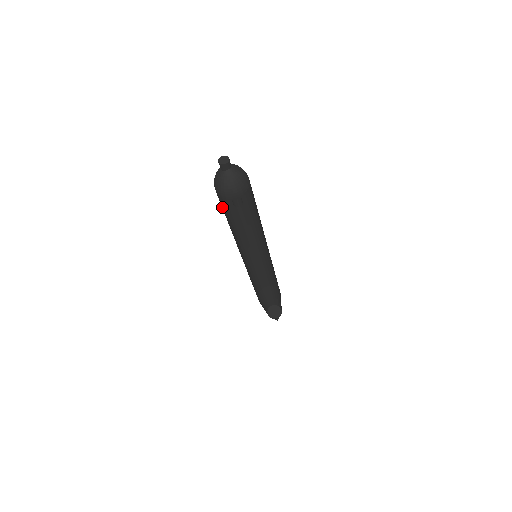
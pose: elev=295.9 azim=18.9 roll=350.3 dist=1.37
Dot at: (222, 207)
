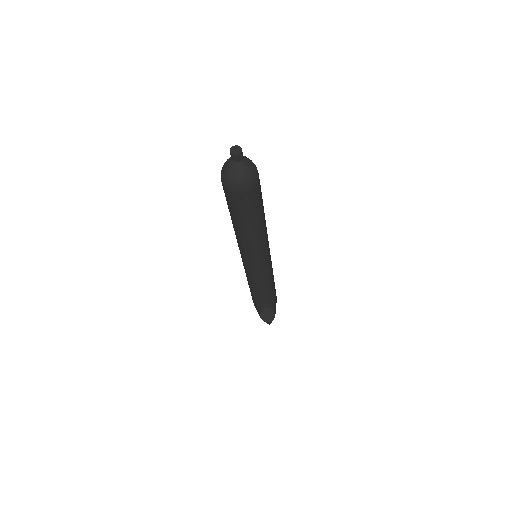
Dot at: occluded
